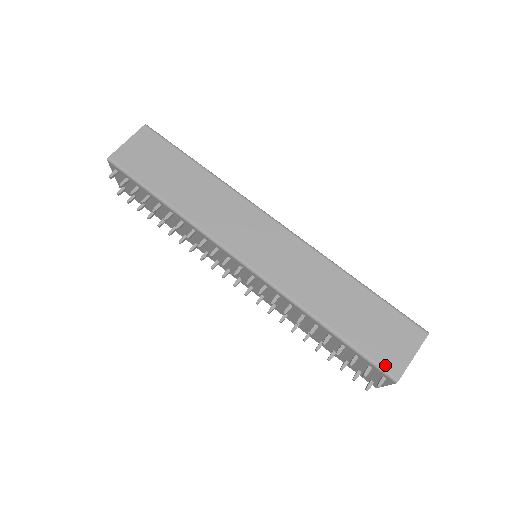
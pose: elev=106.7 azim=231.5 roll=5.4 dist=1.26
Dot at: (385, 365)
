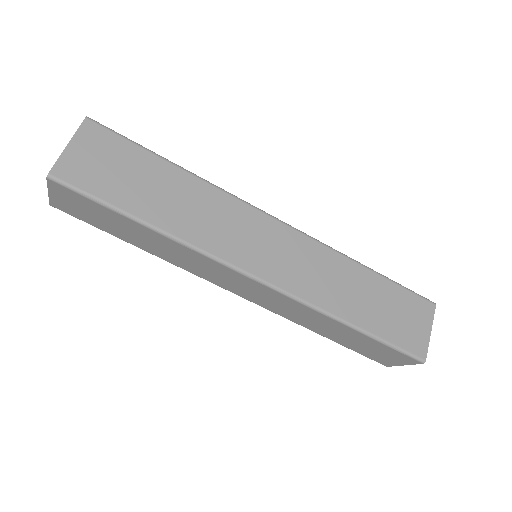
Dot at: (376, 360)
